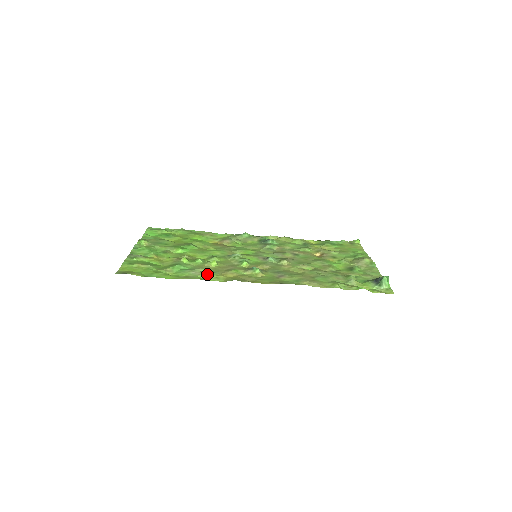
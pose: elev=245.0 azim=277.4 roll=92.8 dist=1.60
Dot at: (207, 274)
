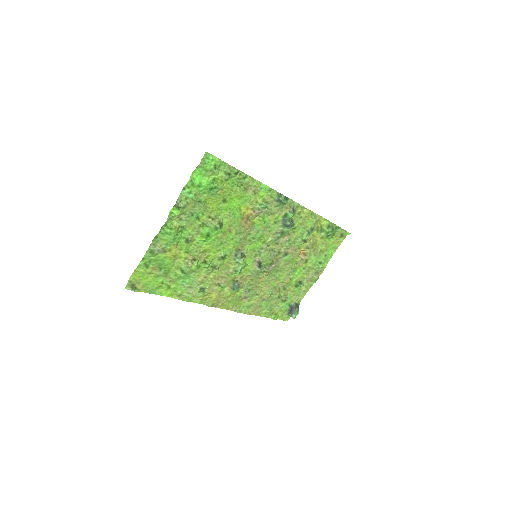
Dot at: (198, 295)
